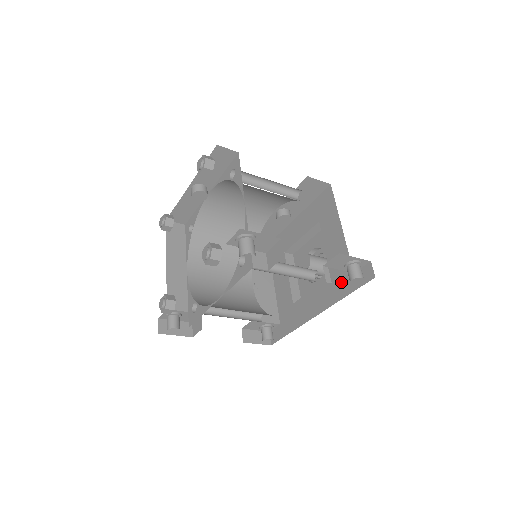
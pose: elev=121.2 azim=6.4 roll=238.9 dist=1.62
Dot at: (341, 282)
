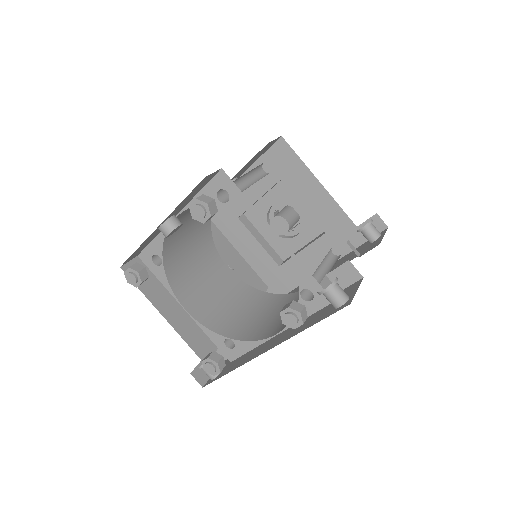
Dot at: (342, 237)
